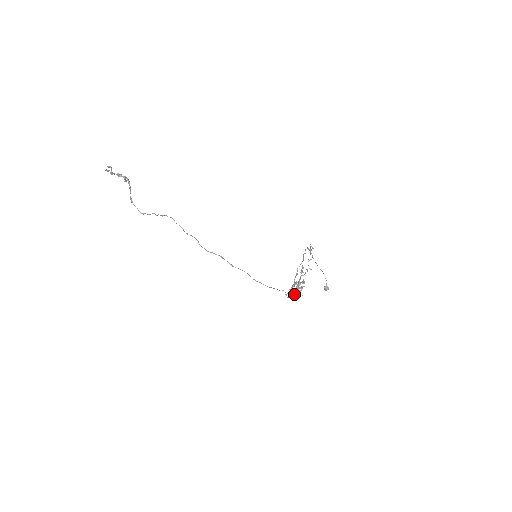
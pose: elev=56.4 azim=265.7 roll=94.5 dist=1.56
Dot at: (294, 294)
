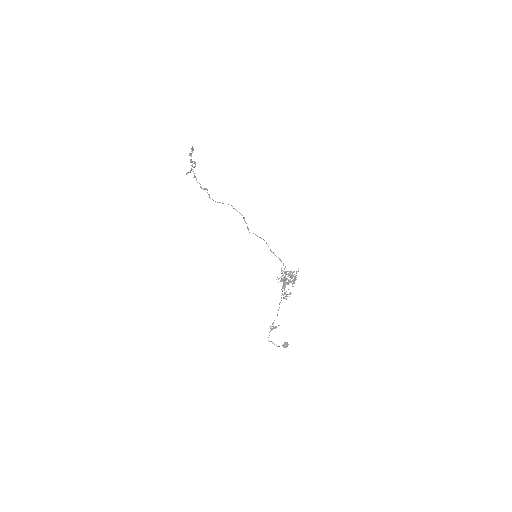
Dot at: (285, 279)
